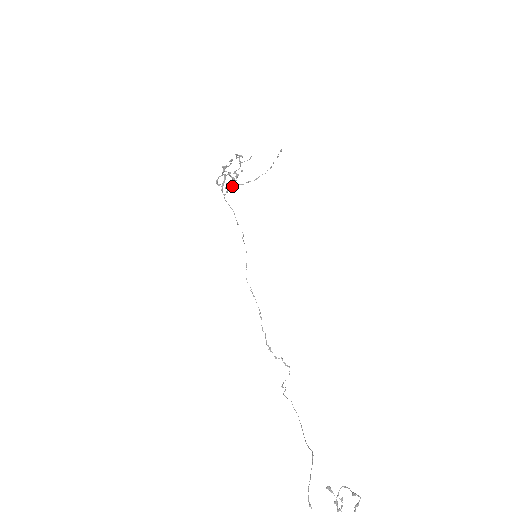
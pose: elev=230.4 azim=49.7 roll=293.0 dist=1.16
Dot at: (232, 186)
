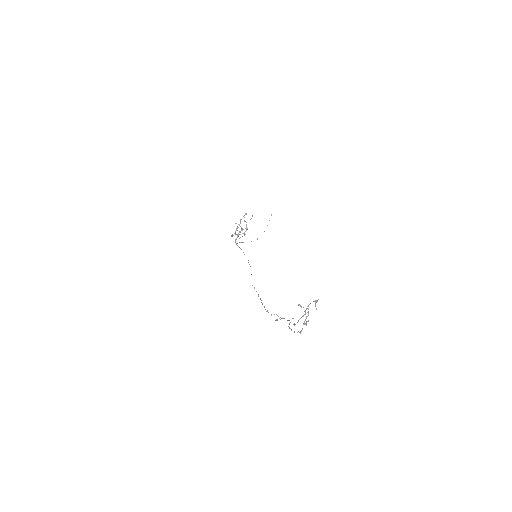
Dot at: (242, 242)
